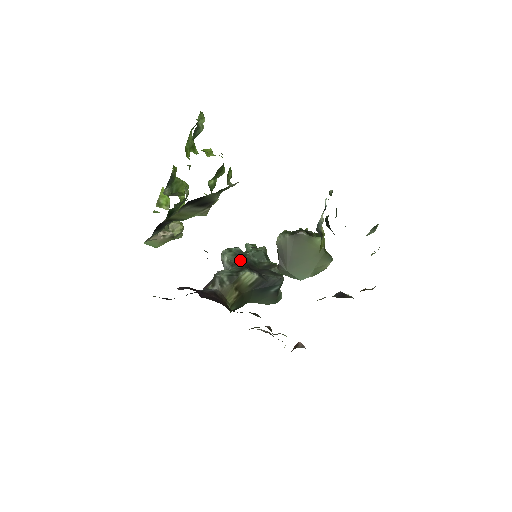
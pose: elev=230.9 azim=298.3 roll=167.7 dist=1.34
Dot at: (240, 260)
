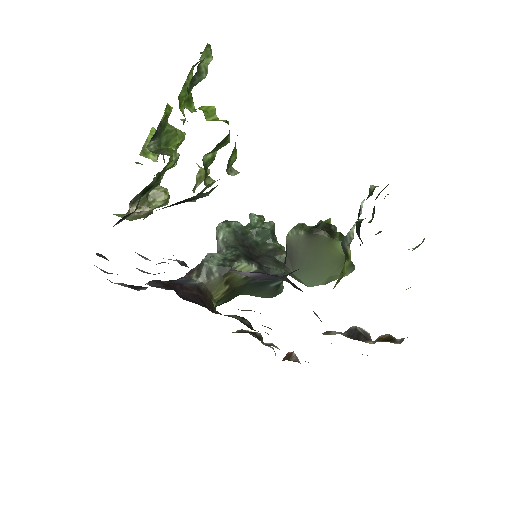
Dot at: (239, 240)
